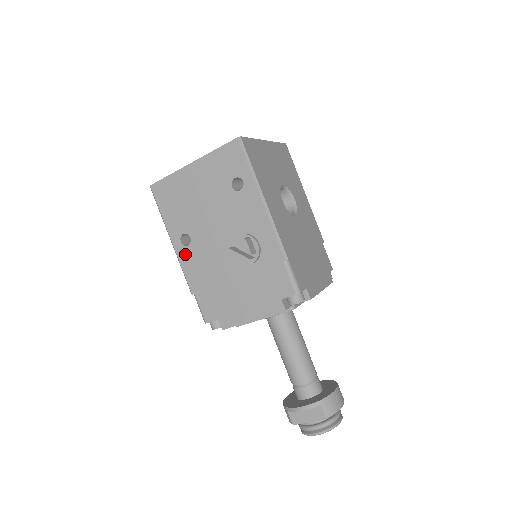
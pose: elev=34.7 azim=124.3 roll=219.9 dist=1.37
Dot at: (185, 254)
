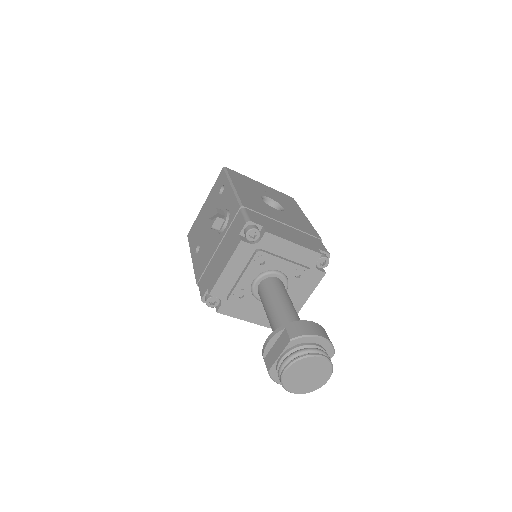
Dot at: (196, 259)
